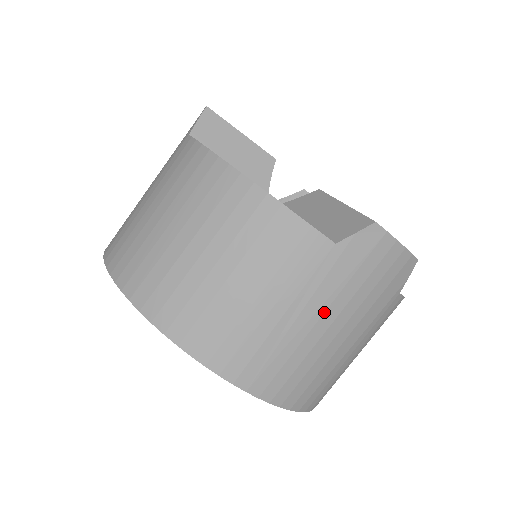
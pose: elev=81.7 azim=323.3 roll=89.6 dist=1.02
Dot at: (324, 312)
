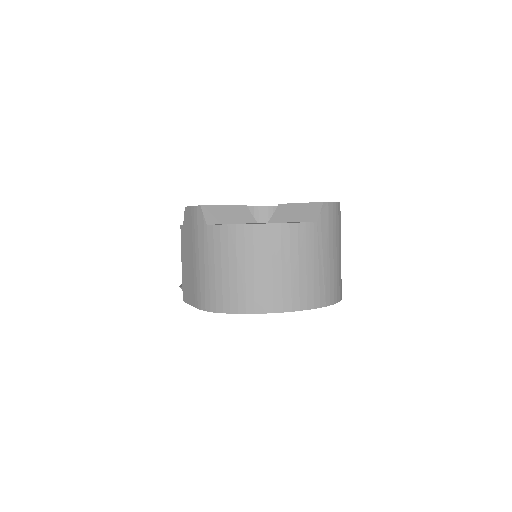
Dot at: (329, 251)
